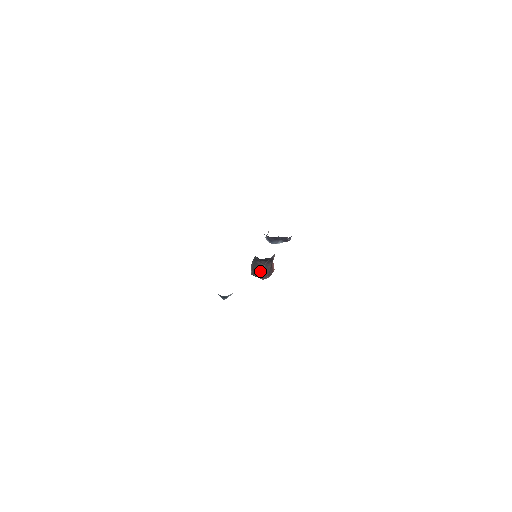
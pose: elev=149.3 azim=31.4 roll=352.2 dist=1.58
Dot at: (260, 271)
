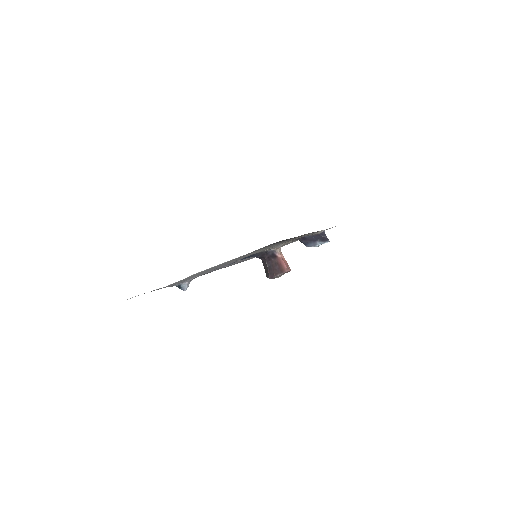
Dot at: (267, 271)
